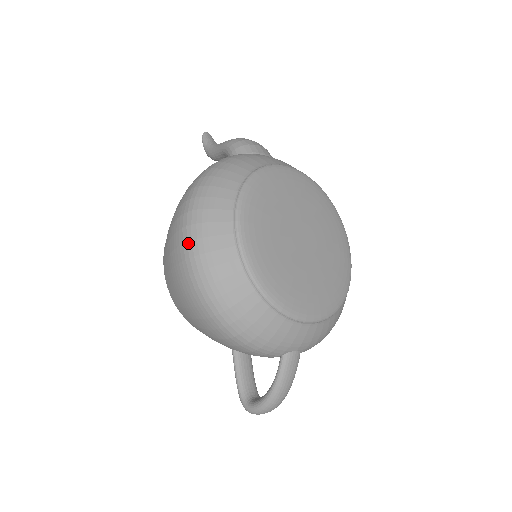
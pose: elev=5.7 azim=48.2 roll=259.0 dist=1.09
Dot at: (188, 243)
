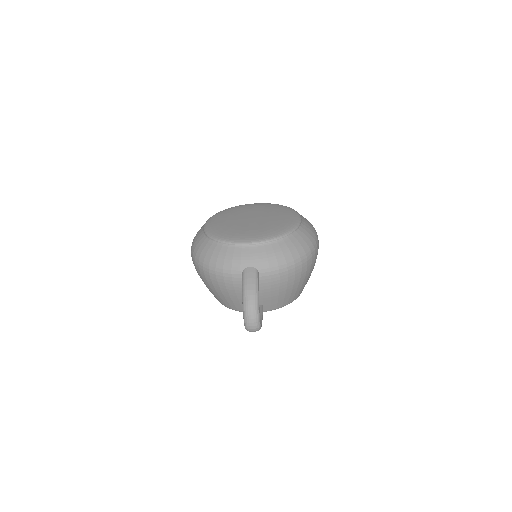
Dot at: occluded
